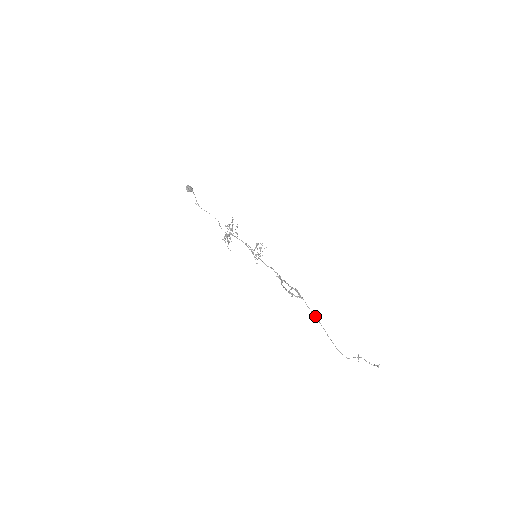
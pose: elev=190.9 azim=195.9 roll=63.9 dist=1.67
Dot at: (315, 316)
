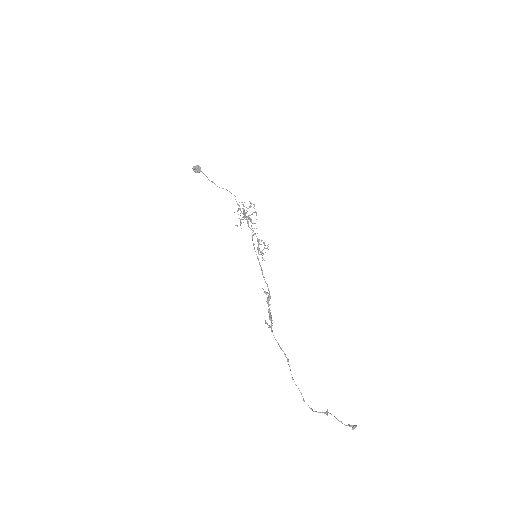
Dot at: (284, 354)
